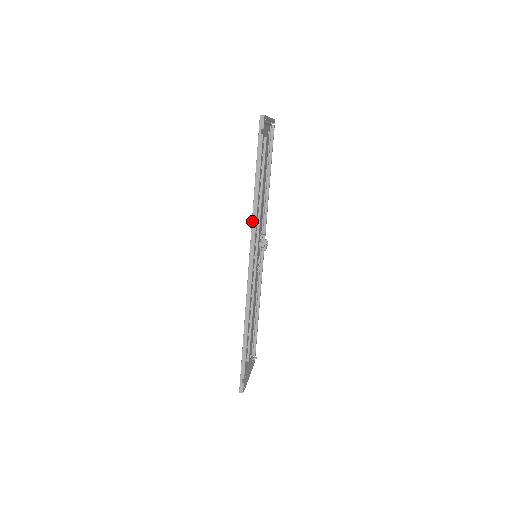
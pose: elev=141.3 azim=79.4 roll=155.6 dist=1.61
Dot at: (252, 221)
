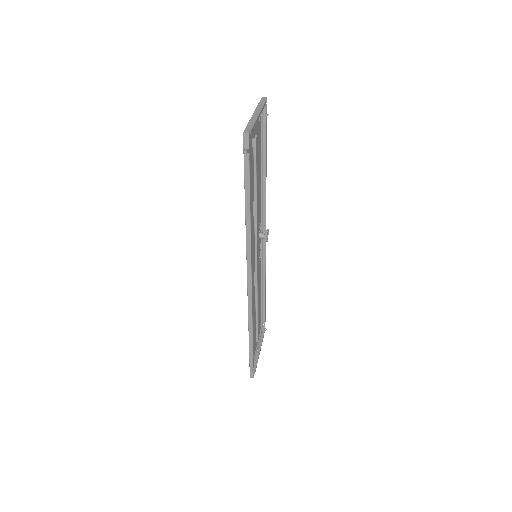
Dot at: (246, 243)
